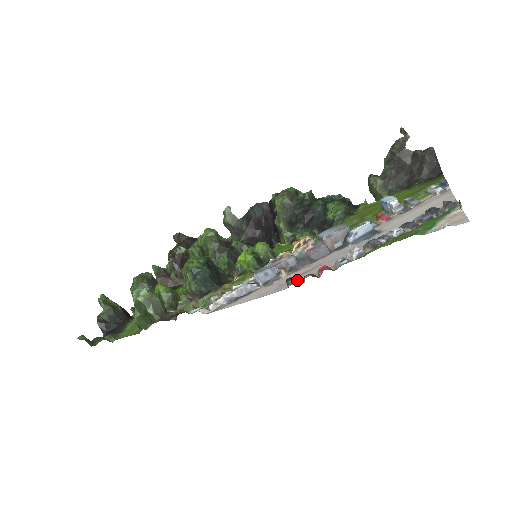
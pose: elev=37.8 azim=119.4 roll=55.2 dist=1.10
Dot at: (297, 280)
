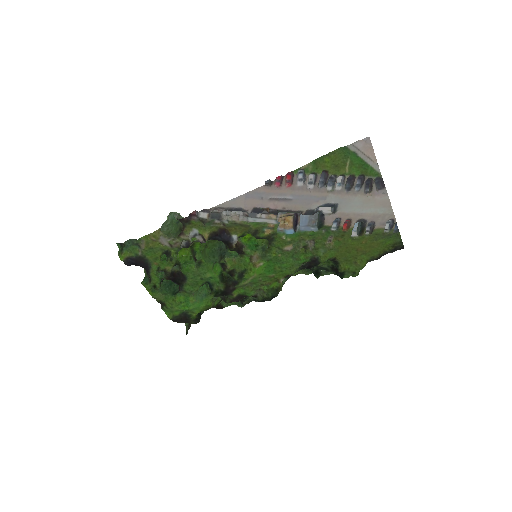
Dot at: (272, 192)
